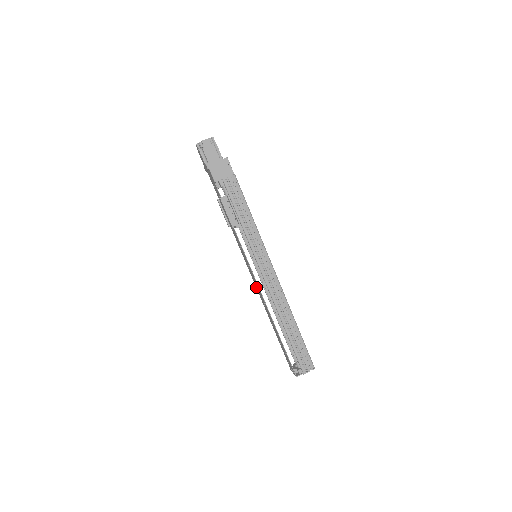
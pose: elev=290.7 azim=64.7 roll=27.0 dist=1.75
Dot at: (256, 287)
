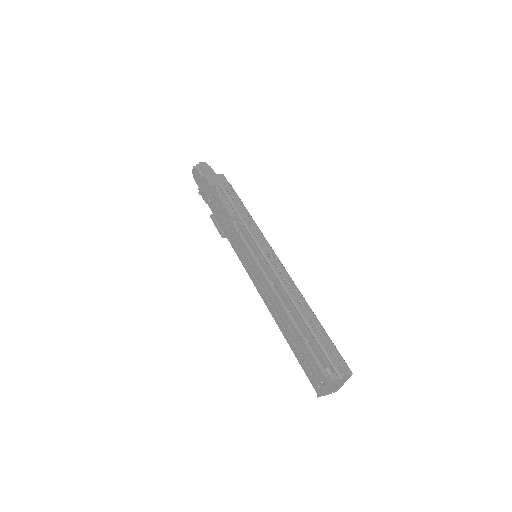
Dot at: (258, 288)
